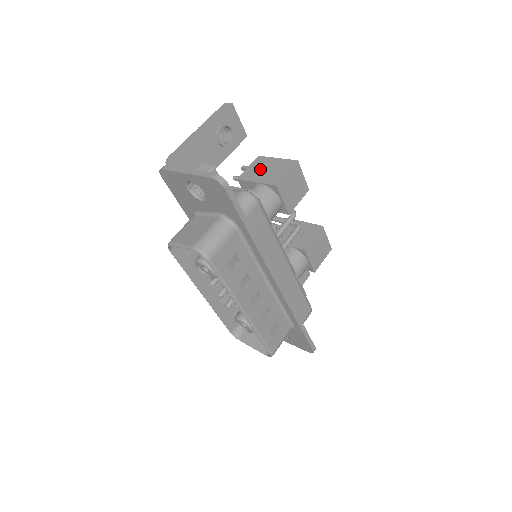
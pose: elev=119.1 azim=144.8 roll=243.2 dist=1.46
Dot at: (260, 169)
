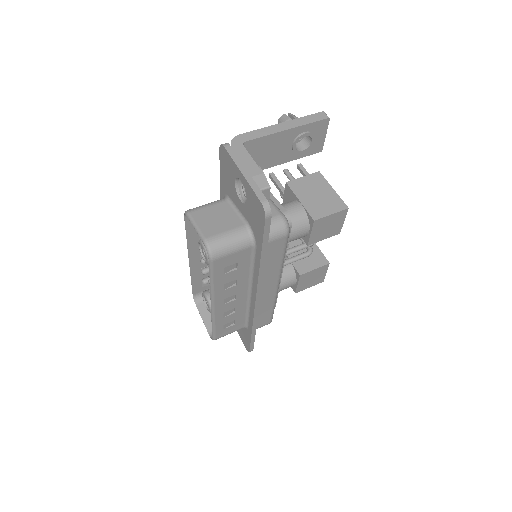
Dot at: (312, 189)
